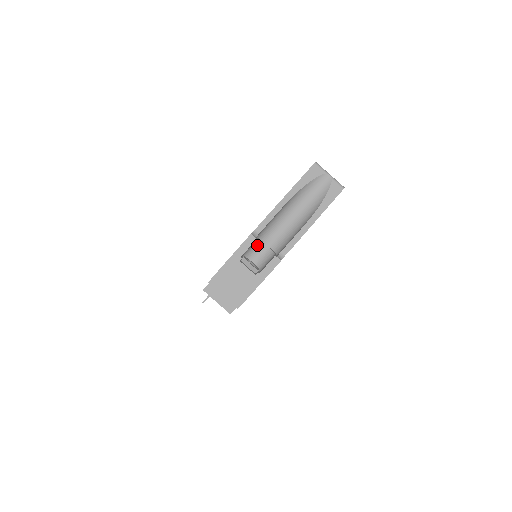
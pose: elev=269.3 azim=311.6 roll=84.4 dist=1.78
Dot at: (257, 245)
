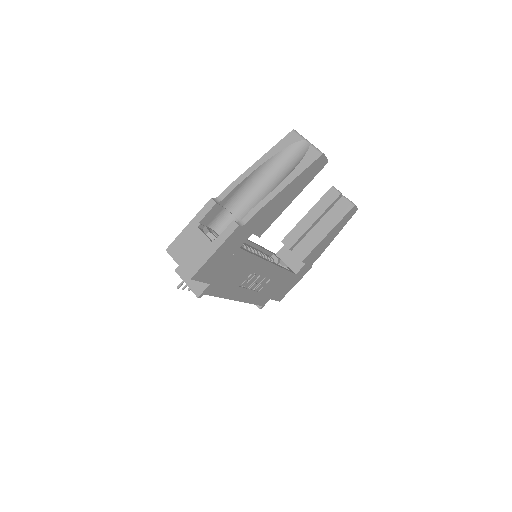
Dot at: (226, 218)
